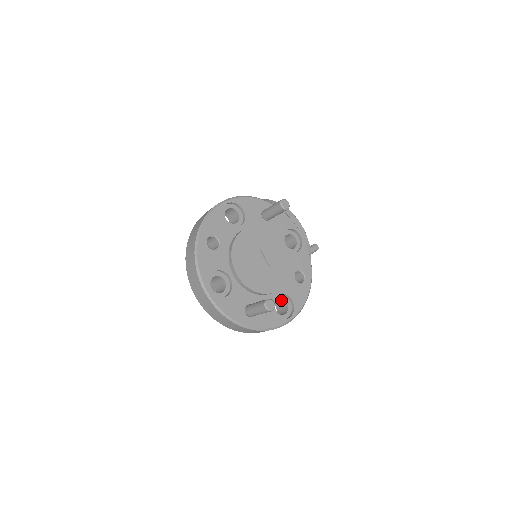
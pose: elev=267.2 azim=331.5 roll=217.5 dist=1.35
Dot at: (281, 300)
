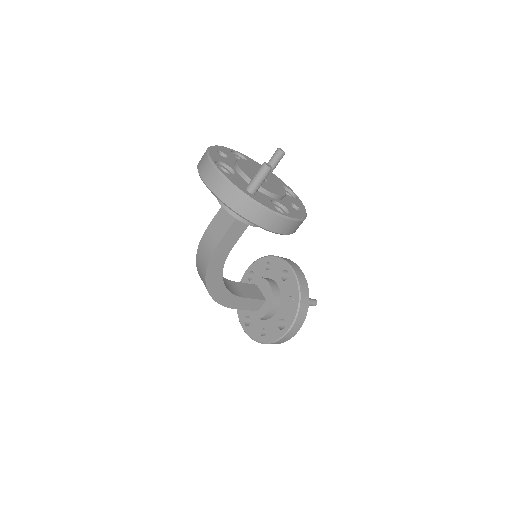
Dot at: occluded
